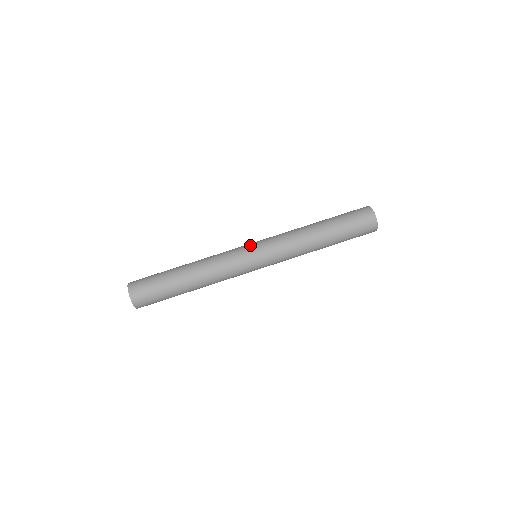
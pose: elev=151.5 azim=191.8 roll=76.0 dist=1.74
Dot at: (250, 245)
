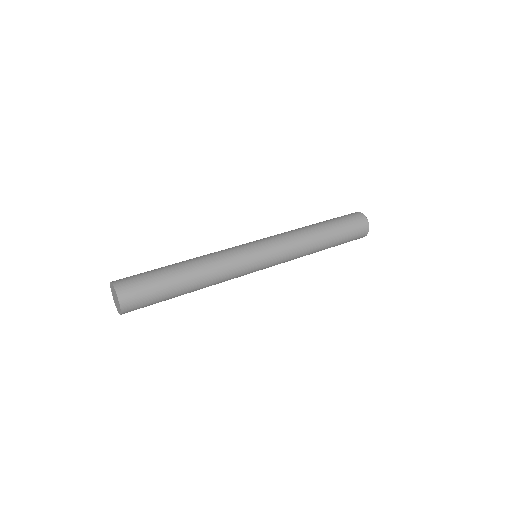
Dot at: occluded
